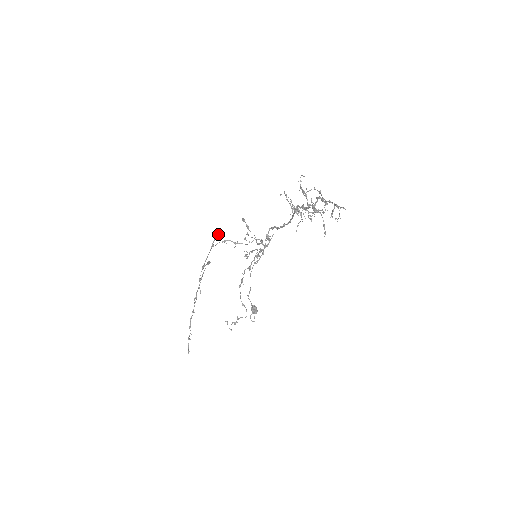
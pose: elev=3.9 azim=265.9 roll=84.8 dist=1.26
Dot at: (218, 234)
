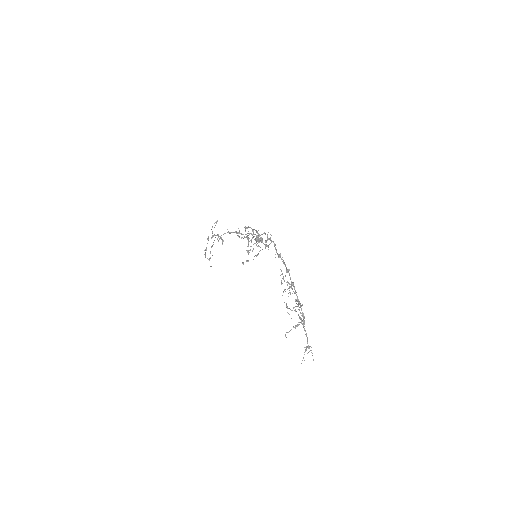
Dot at: occluded
